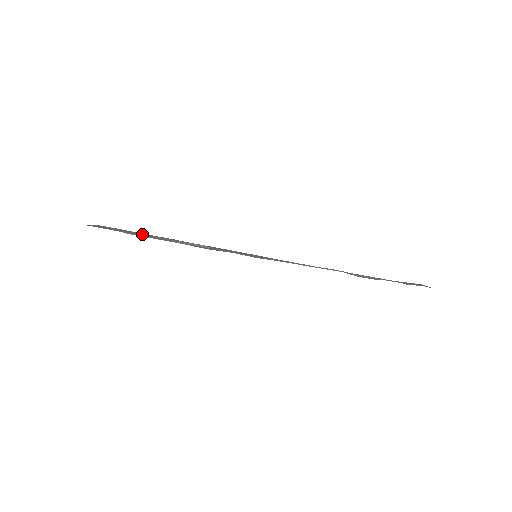
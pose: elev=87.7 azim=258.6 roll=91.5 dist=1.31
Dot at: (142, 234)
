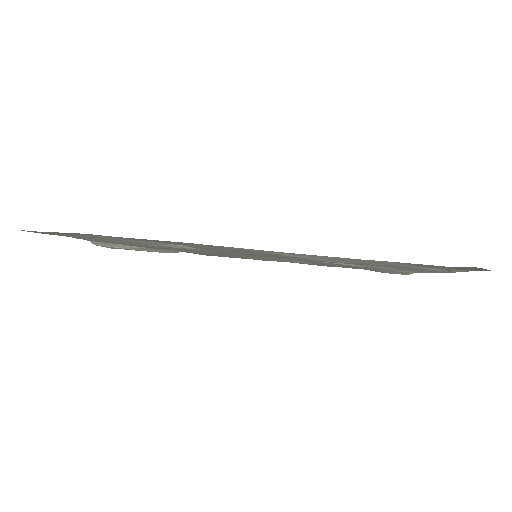
Dot at: (104, 237)
